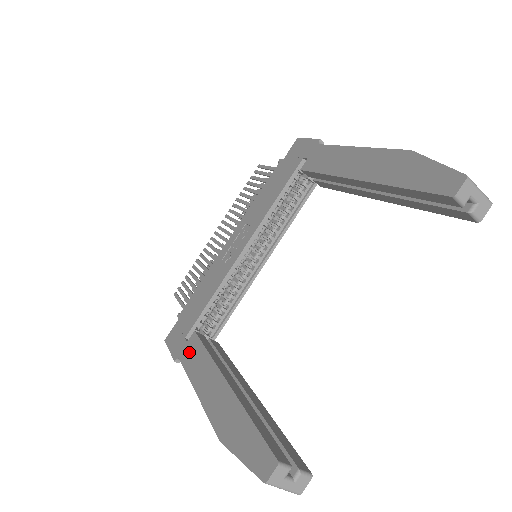
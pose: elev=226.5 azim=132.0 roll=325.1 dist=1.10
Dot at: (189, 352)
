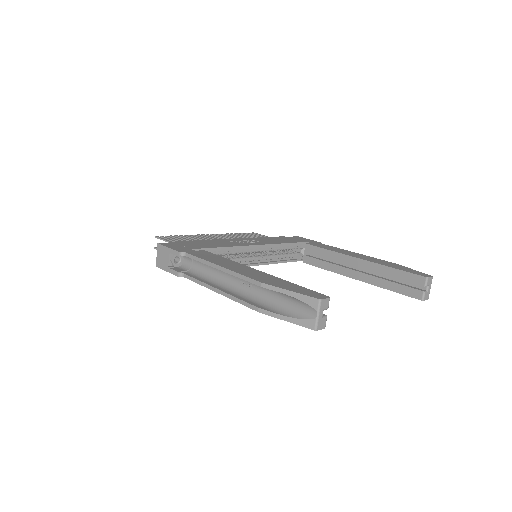
Dot at: (201, 254)
